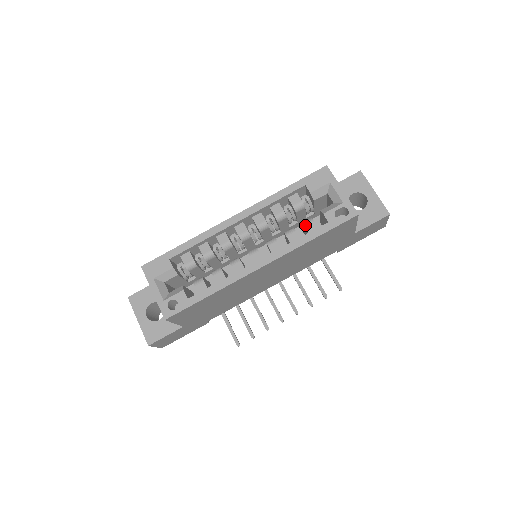
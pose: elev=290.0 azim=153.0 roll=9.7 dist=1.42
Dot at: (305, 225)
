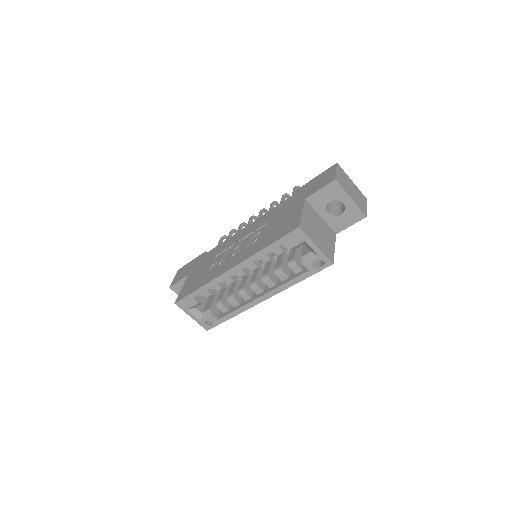
Dot at: (290, 268)
